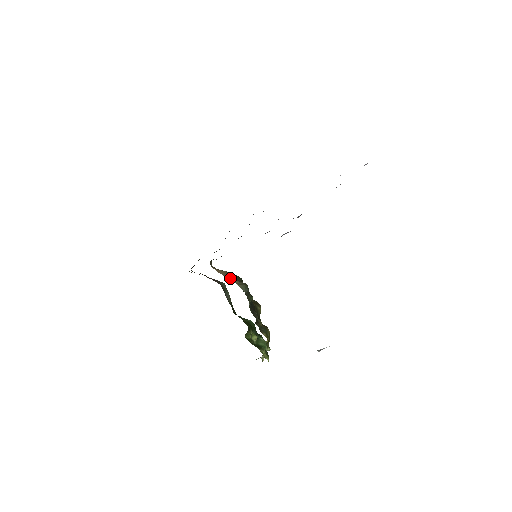
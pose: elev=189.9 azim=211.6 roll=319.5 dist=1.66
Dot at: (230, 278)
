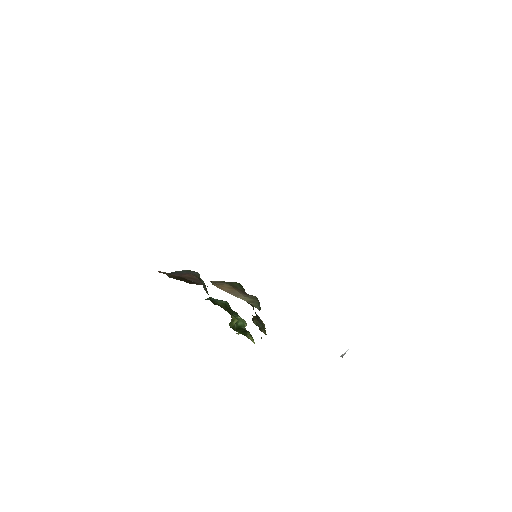
Dot at: (238, 295)
